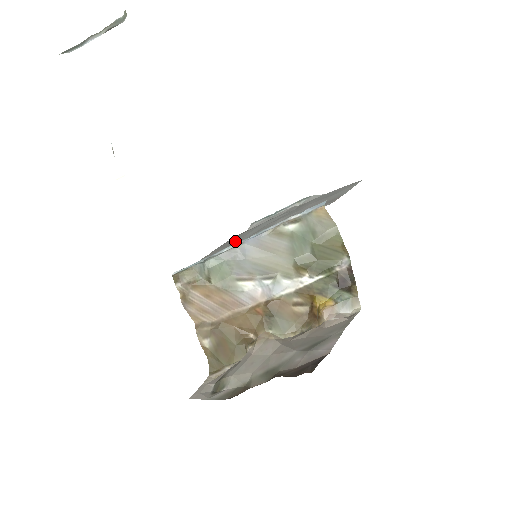
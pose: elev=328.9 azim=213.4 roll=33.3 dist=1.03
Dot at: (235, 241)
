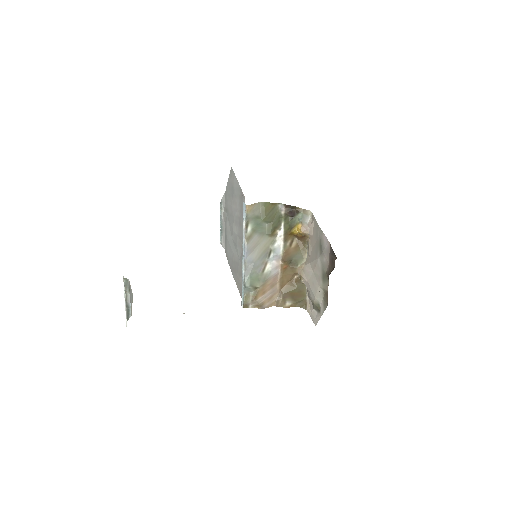
Dot at: (235, 262)
